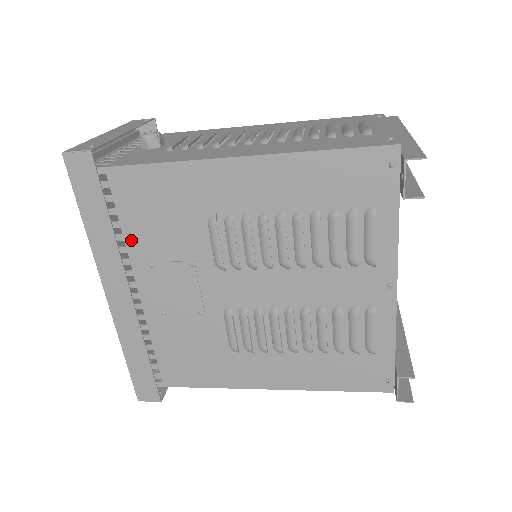
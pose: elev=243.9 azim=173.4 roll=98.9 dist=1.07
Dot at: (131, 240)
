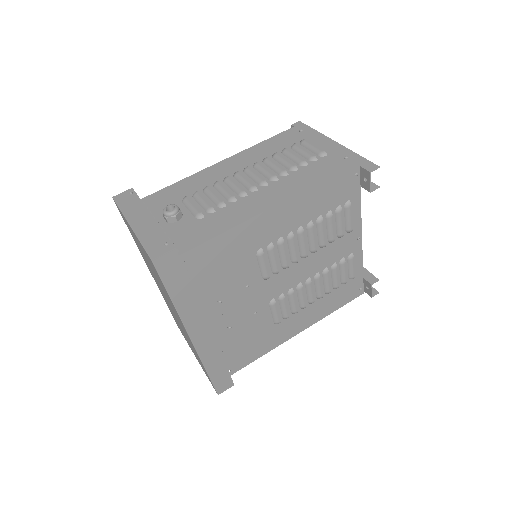
Dot at: (204, 293)
